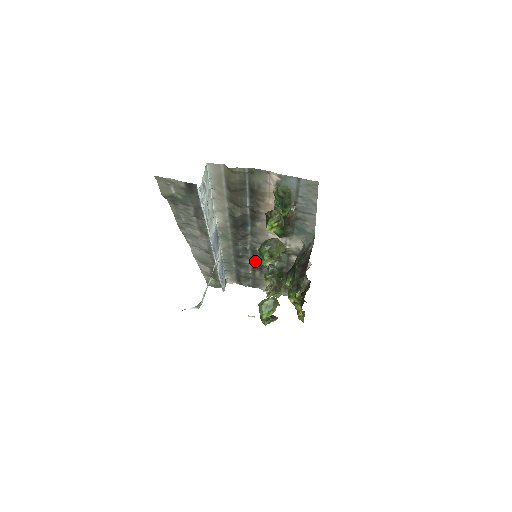
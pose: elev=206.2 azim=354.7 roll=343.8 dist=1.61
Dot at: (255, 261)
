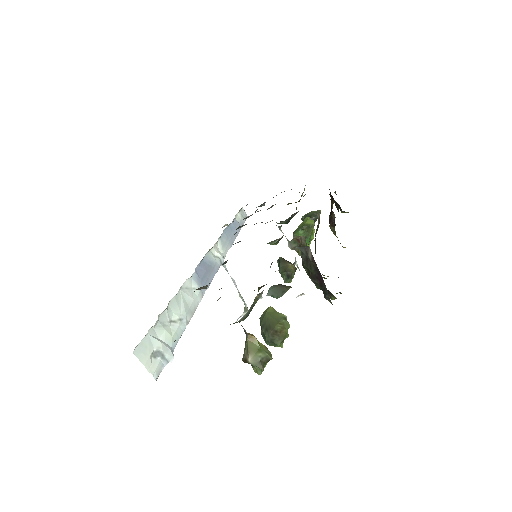
Dot at: occluded
